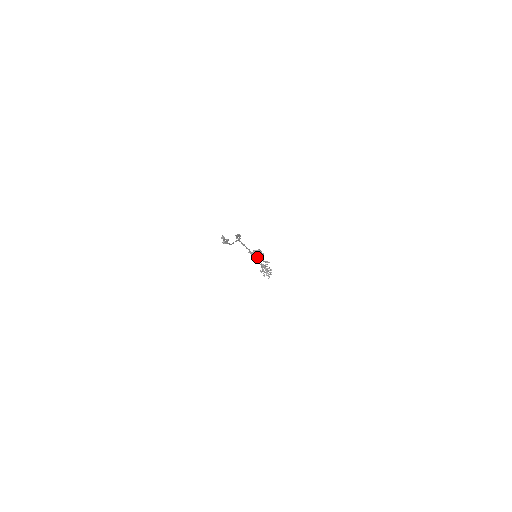
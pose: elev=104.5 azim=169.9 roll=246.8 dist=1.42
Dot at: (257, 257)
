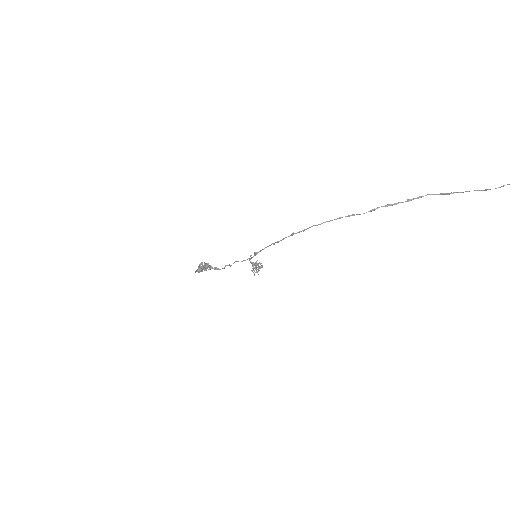
Dot at: occluded
